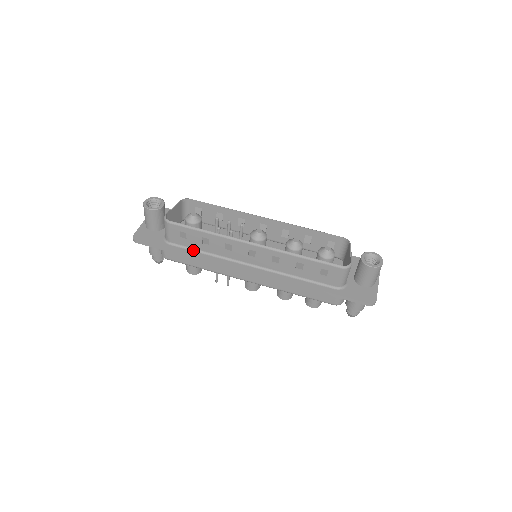
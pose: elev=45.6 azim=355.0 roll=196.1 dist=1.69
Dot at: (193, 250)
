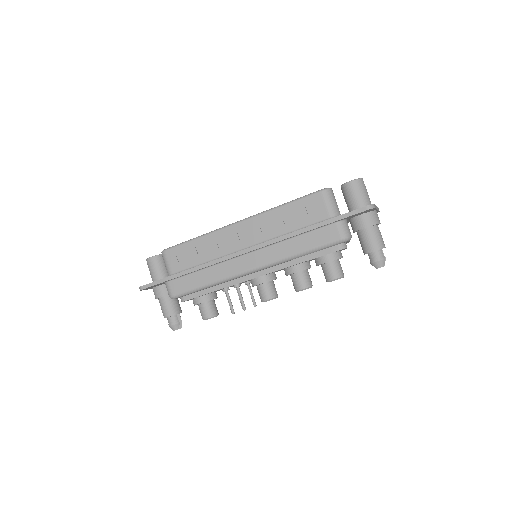
Dot at: occluded
